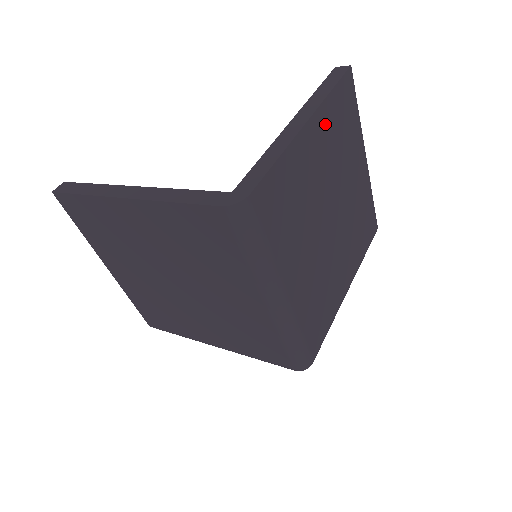
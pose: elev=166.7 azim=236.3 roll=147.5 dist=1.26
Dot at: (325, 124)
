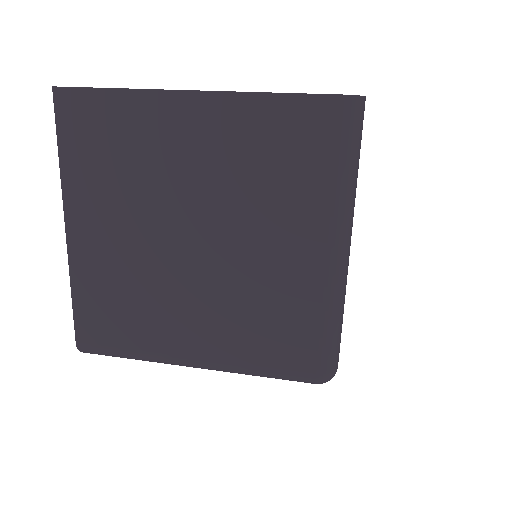
Dot at: occluded
